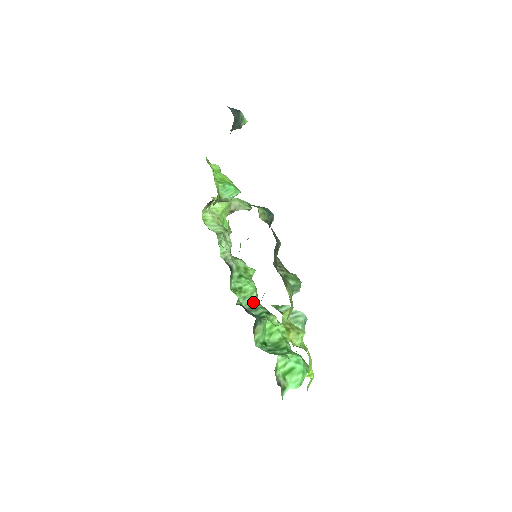
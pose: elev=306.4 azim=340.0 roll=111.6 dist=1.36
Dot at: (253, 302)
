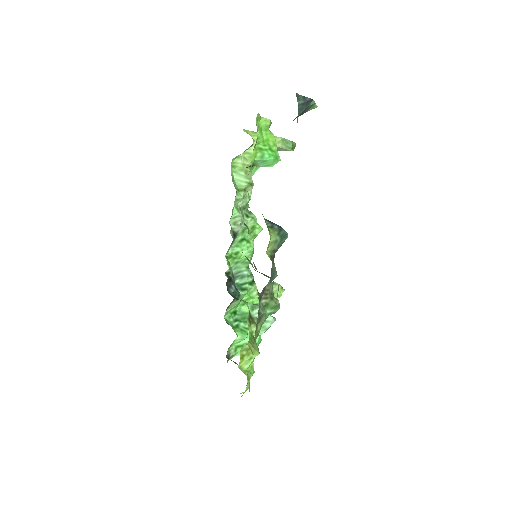
Dot at: (244, 266)
